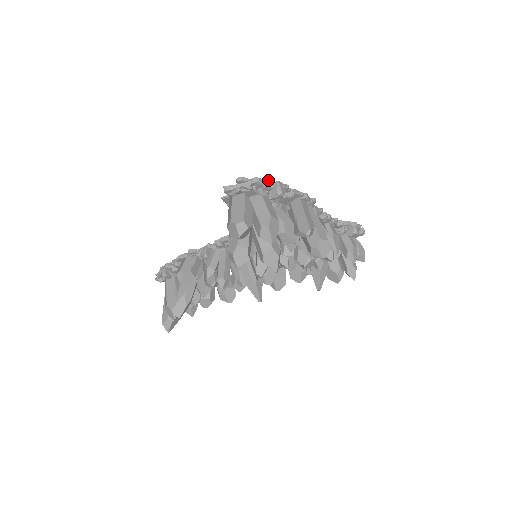
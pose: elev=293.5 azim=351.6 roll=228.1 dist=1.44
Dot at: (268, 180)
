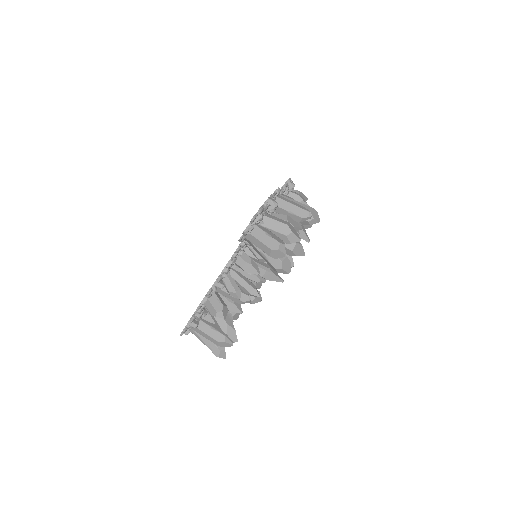
Dot at: (264, 203)
